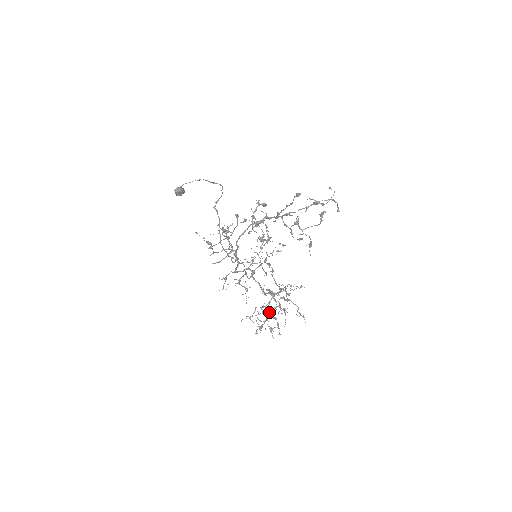
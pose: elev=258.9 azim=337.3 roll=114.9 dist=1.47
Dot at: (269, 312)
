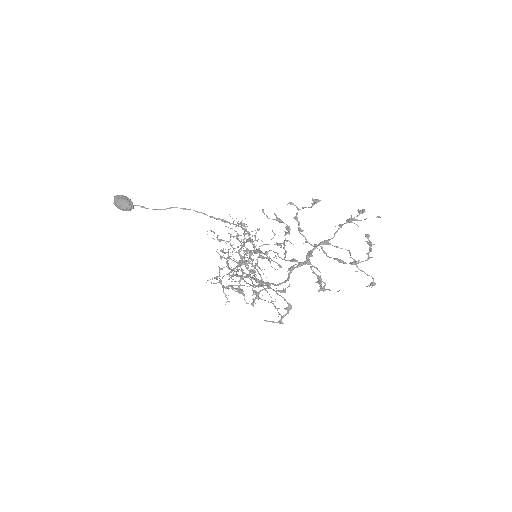
Dot at: (241, 271)
